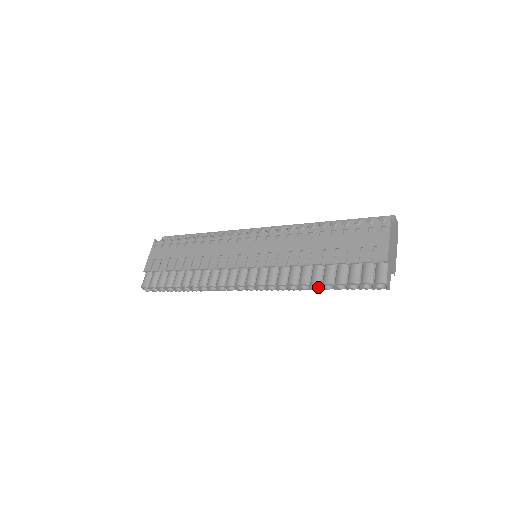
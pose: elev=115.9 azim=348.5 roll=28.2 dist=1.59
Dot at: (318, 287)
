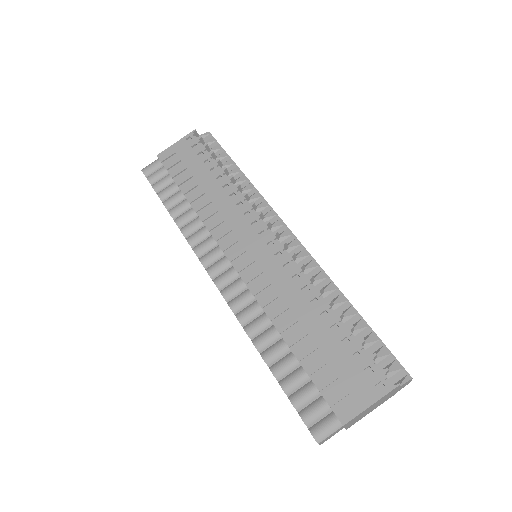
Dot at: occluded
